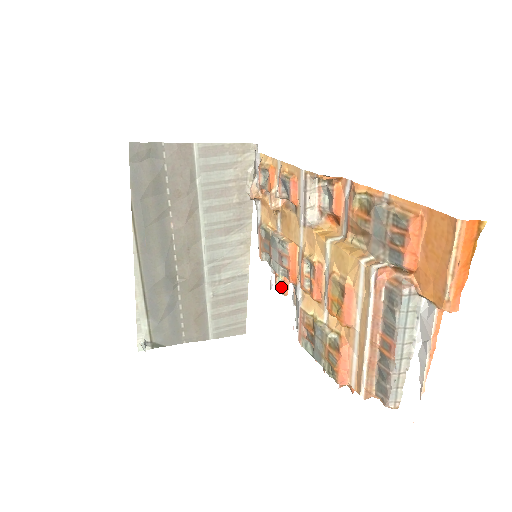
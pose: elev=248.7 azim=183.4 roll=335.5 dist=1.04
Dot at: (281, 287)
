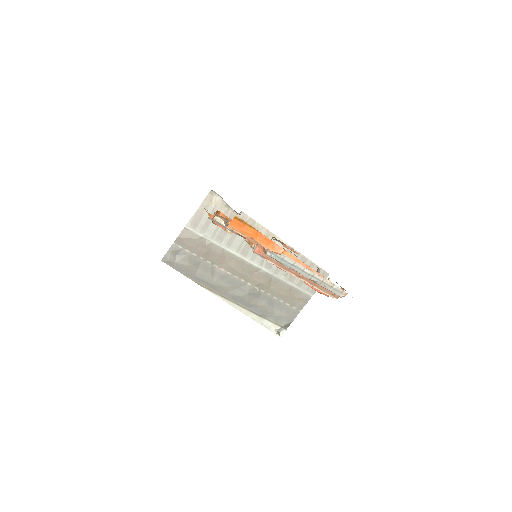
Dot at: (293, 251)
